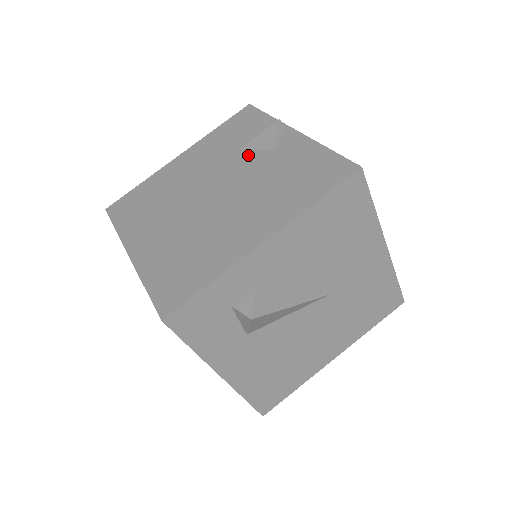
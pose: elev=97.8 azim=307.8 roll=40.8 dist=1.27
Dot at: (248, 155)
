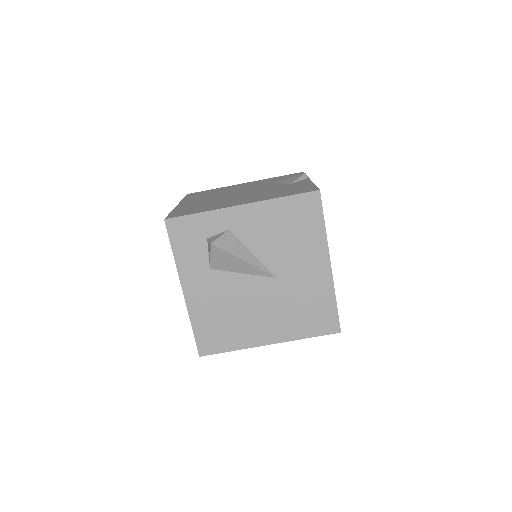
Dot at: (276, 184)
